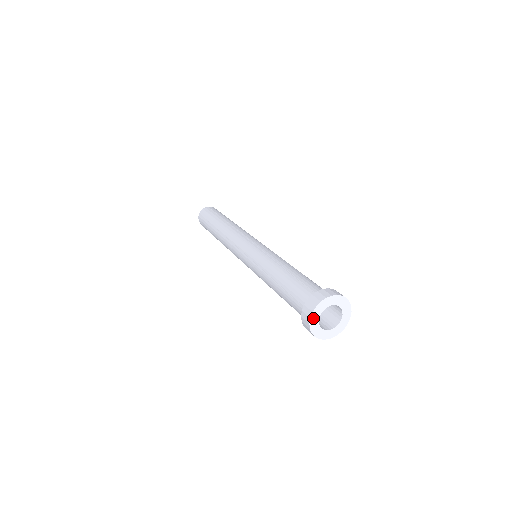
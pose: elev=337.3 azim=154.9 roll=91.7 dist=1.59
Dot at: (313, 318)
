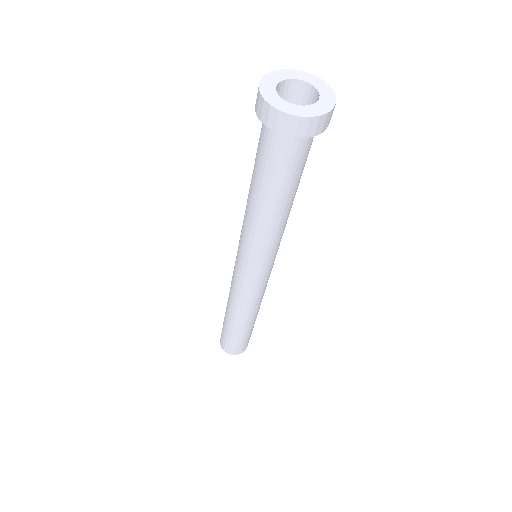
Dot at: (266, 93)
